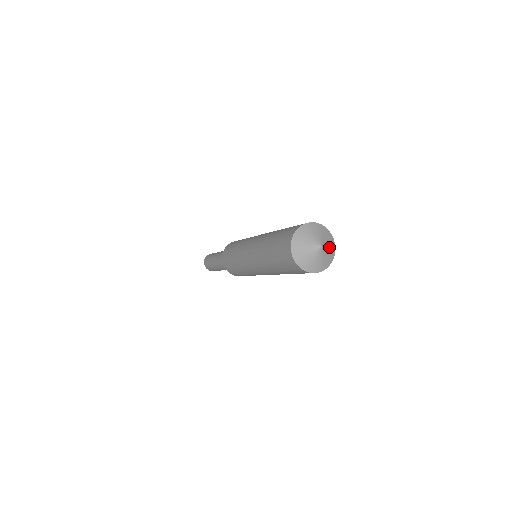
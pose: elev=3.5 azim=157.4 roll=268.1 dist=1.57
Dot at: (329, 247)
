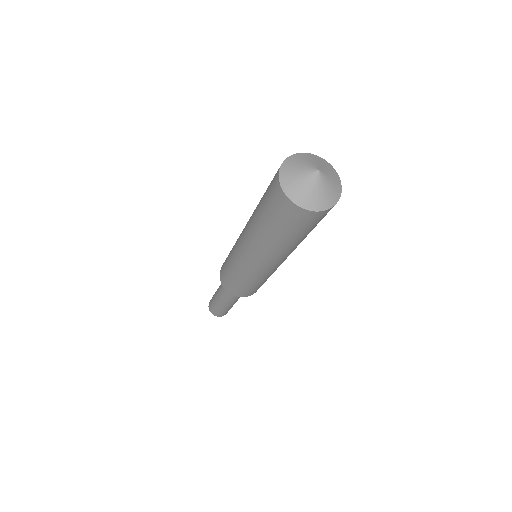
Dot at: (330, 173)
